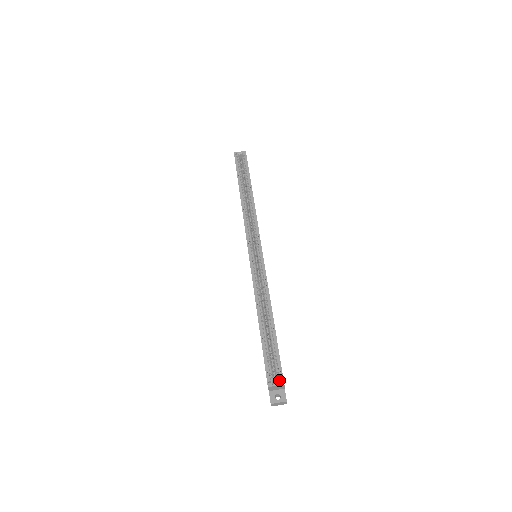
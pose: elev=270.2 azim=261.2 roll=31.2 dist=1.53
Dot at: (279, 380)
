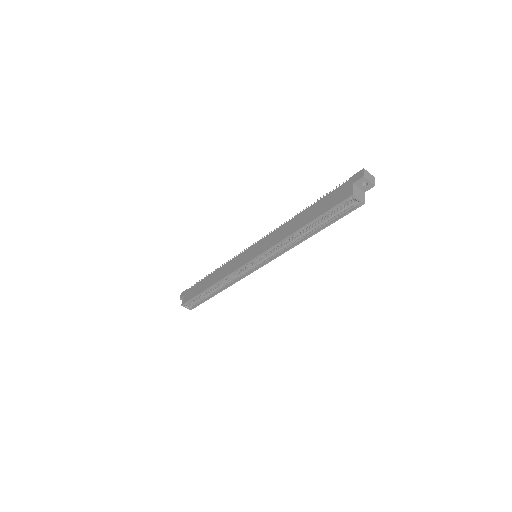
Dot at: (190, 308)
